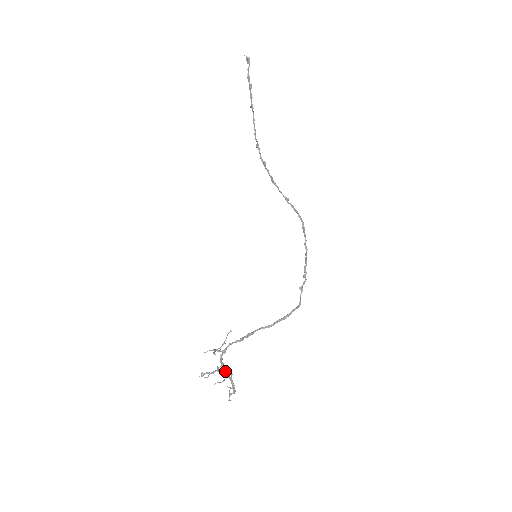
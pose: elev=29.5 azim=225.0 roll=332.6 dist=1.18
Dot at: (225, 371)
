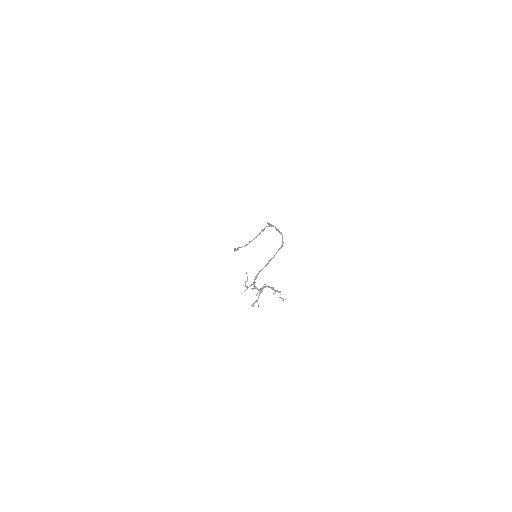
Dot at: (262, 288)
